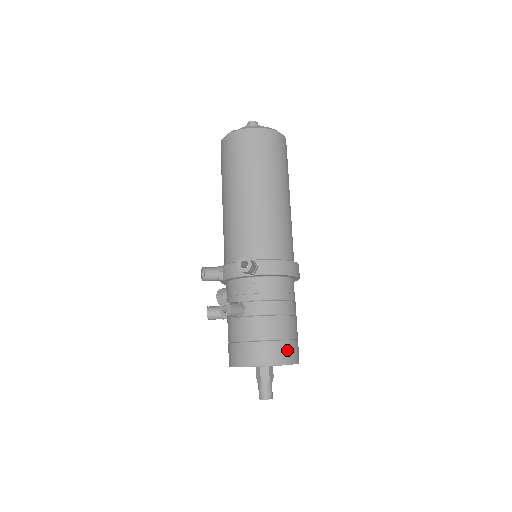
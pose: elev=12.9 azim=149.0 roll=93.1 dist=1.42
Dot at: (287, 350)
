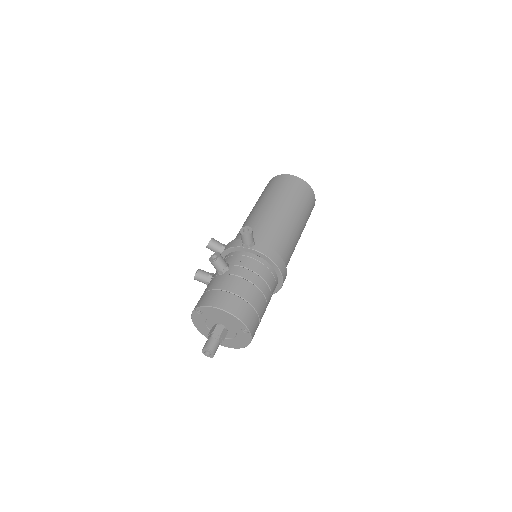
Dot at: (247, 312)
